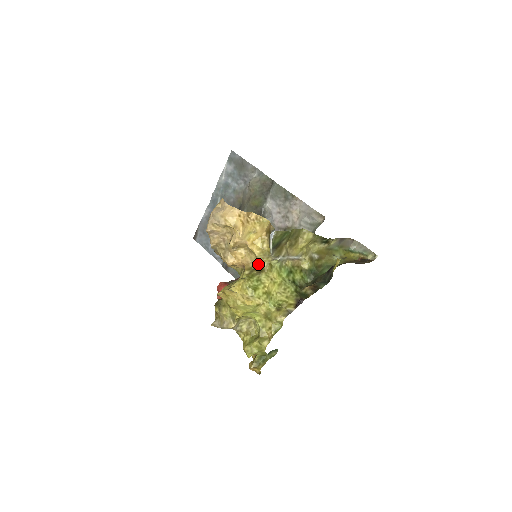
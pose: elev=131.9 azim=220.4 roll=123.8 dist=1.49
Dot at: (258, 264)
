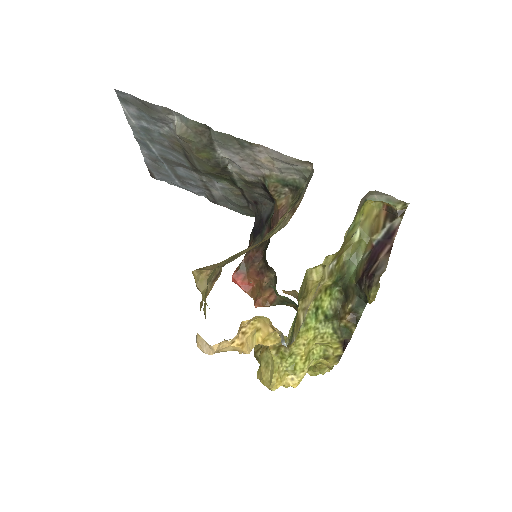
Dot at: occluded
